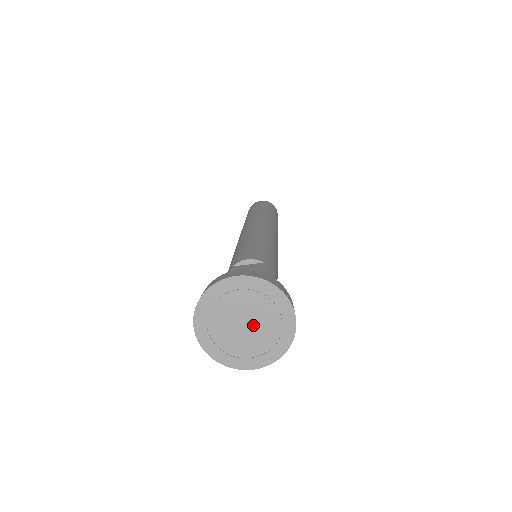
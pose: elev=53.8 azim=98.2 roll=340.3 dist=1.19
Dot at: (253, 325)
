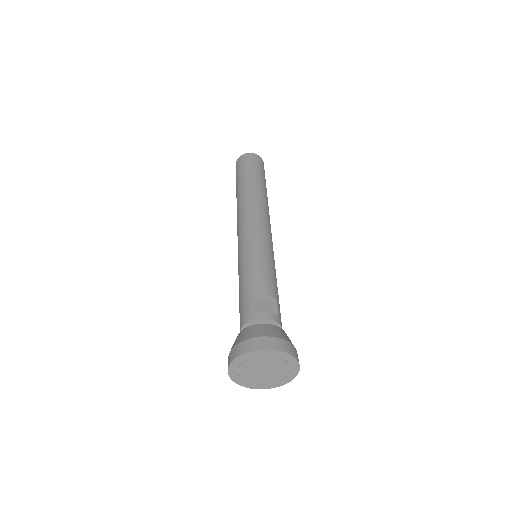
Dot at: (269, 372)
